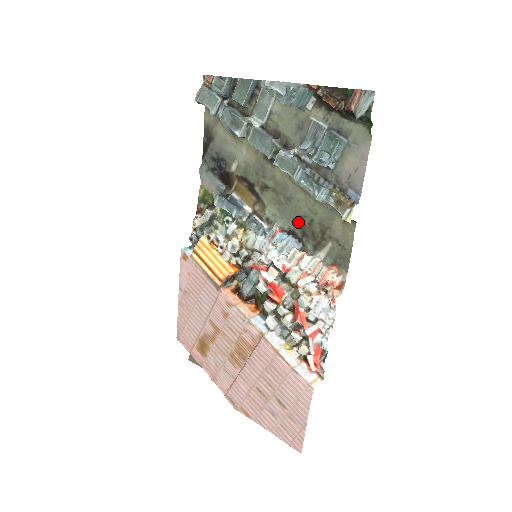
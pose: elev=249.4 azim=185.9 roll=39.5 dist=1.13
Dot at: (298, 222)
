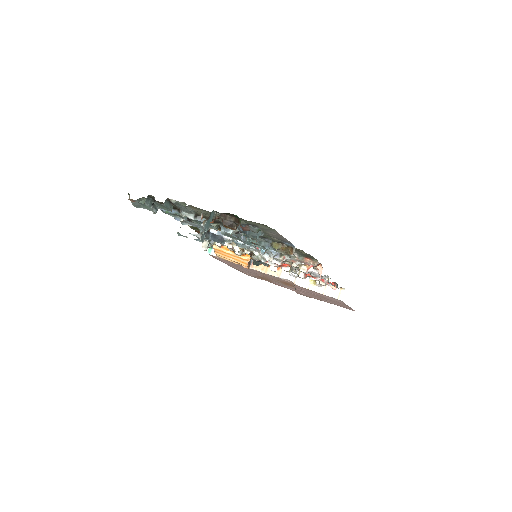
Dot at: occluded
